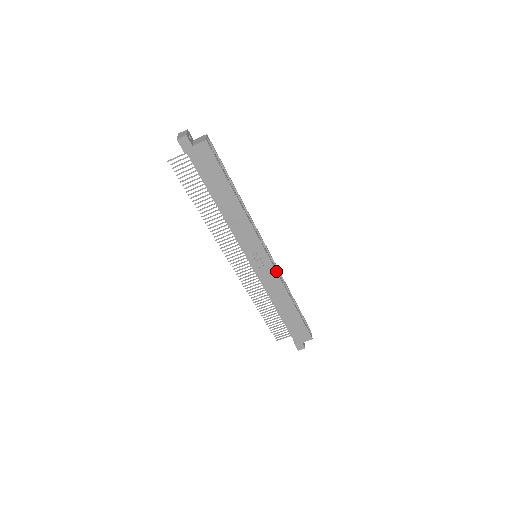
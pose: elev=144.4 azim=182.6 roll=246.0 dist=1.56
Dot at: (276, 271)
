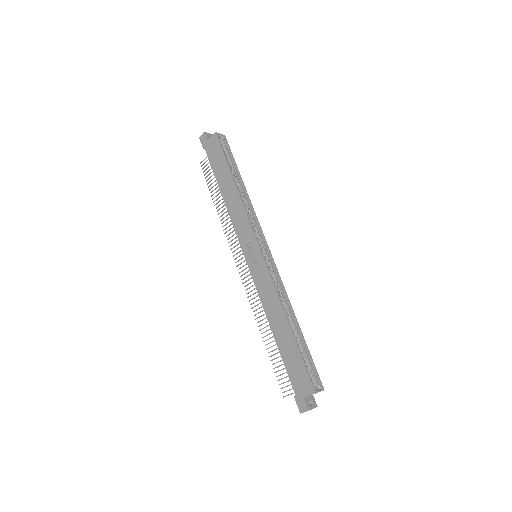
Dot at: (268, 271)
